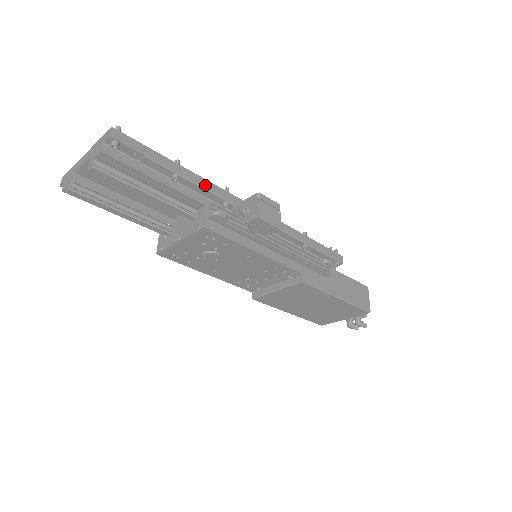
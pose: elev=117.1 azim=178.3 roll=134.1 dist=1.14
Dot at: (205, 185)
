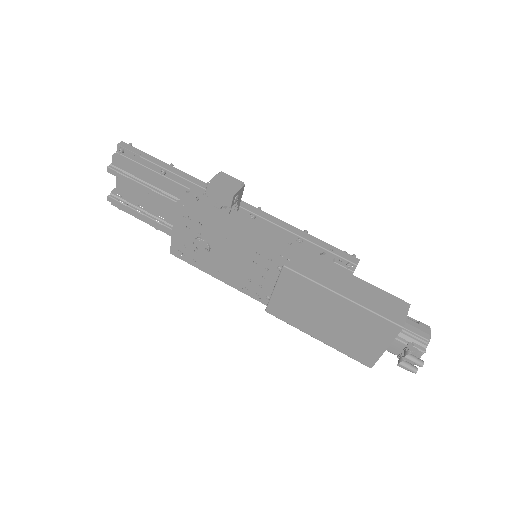
Dot at: (188, 178)
